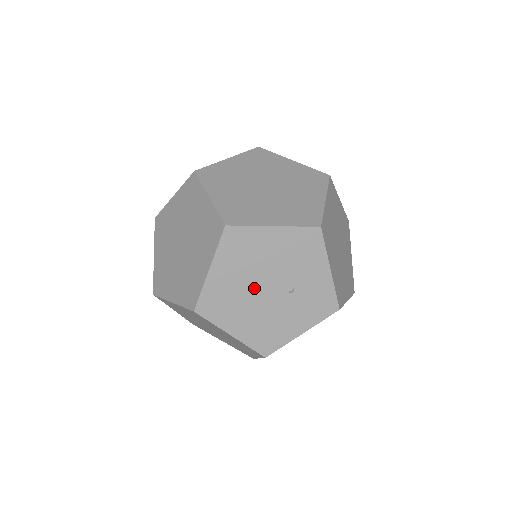
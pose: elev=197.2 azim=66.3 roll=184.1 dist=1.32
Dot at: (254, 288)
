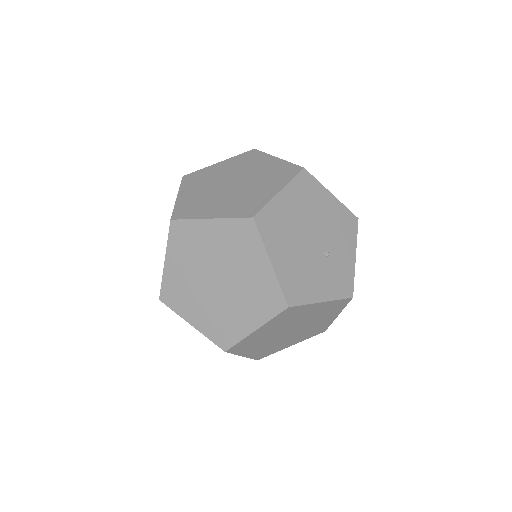
Dot at: (304, 232)
